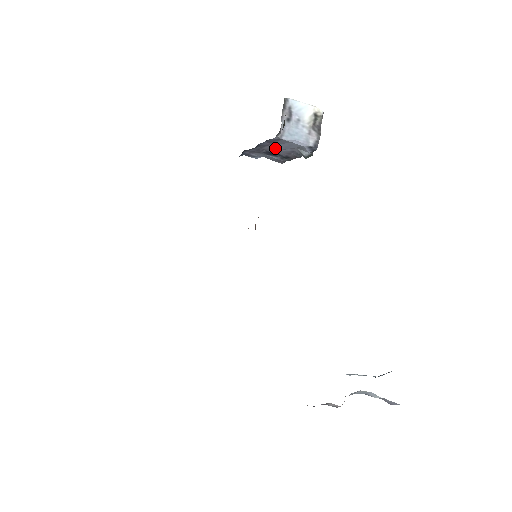
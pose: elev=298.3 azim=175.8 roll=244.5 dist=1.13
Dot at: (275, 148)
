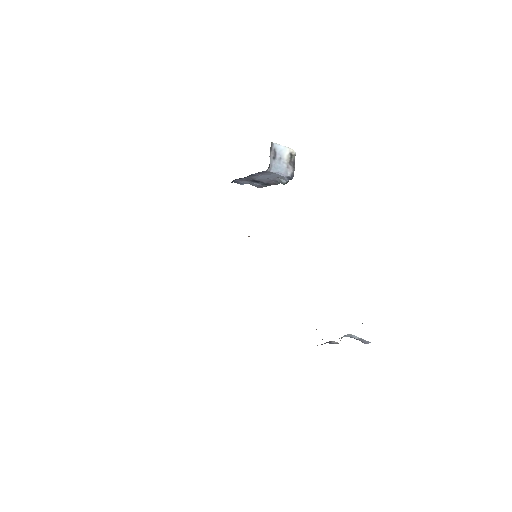
Dot at: (261, 177)
